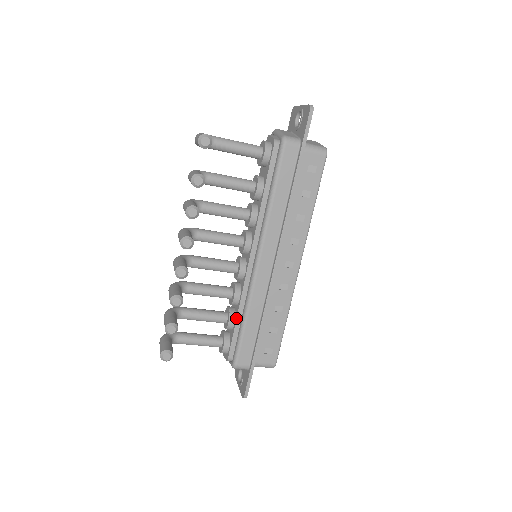
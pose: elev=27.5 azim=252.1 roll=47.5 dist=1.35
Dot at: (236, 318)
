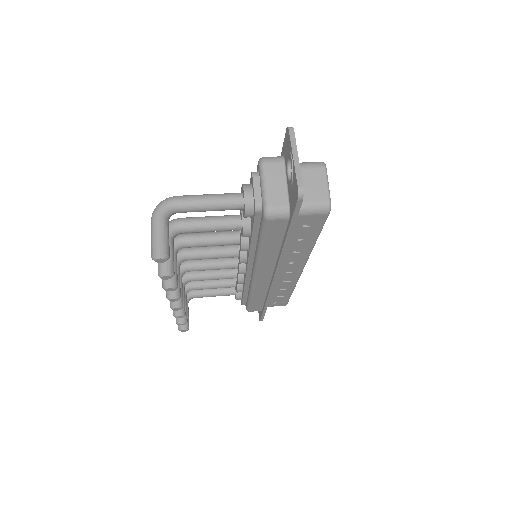
Dot at: (243, 292)
